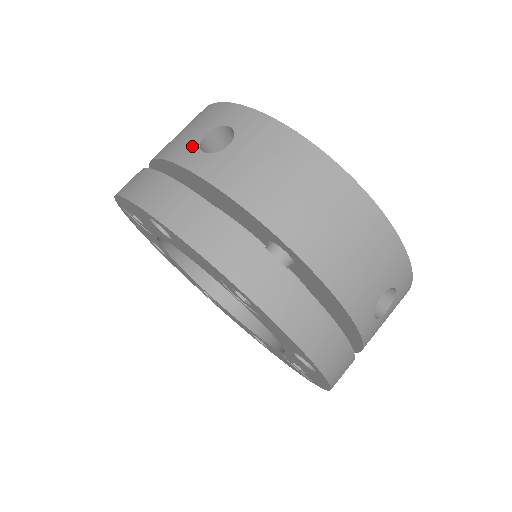
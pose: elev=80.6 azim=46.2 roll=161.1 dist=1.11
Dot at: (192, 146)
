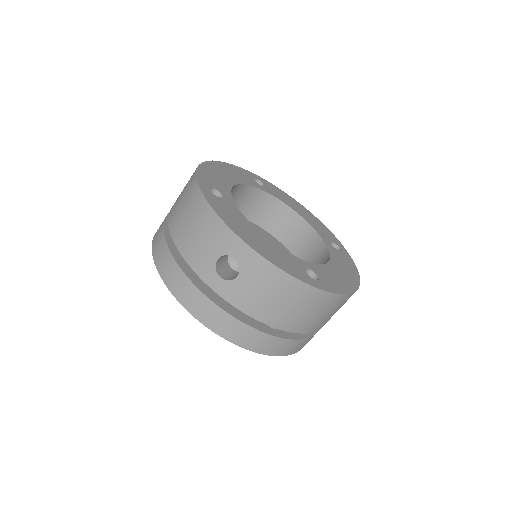
Dot at: (210, 267)
